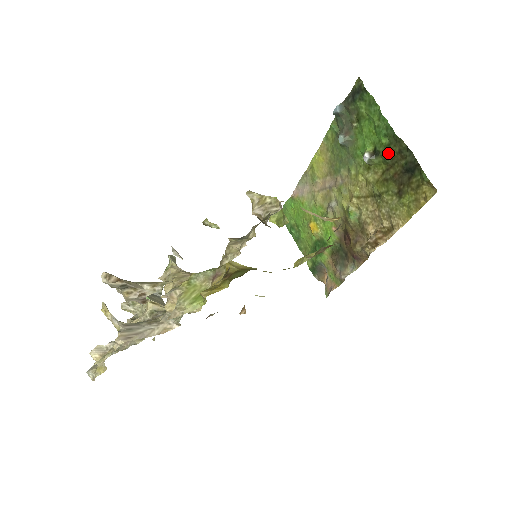
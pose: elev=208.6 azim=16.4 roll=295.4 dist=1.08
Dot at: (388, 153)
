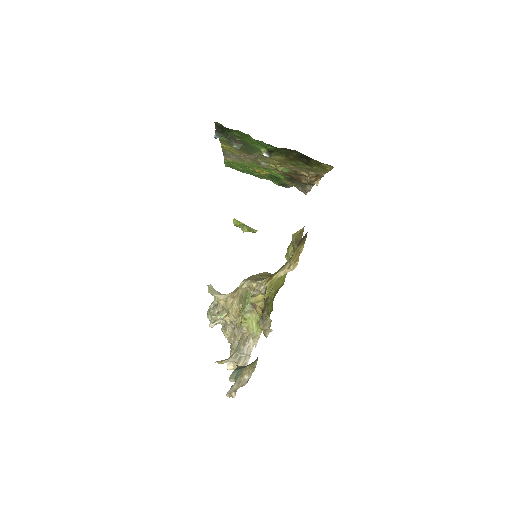
Dot at: (279, 151)
